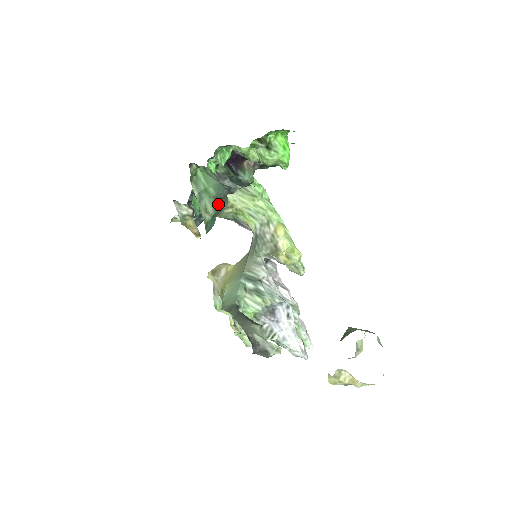
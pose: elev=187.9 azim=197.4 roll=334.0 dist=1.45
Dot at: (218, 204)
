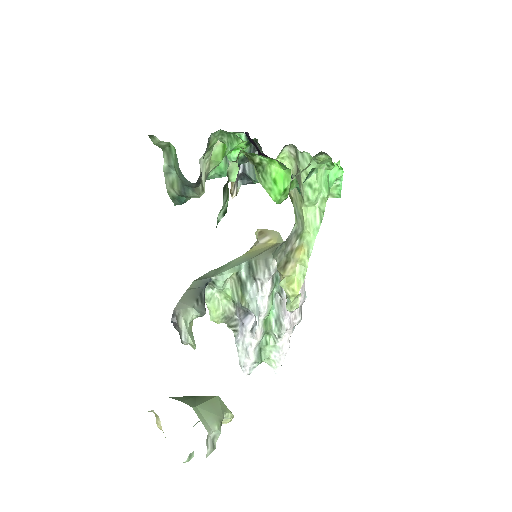
Dot at: (183, 188)
